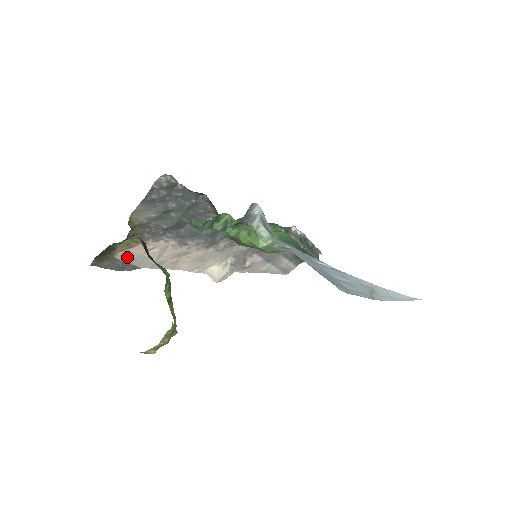
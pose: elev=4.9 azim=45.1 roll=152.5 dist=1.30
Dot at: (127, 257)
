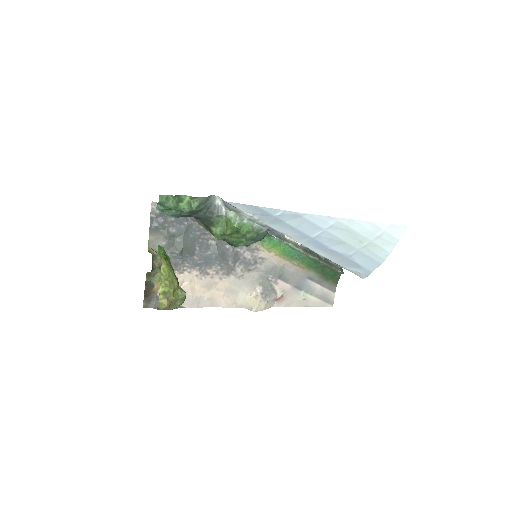
Dot at: occluded
